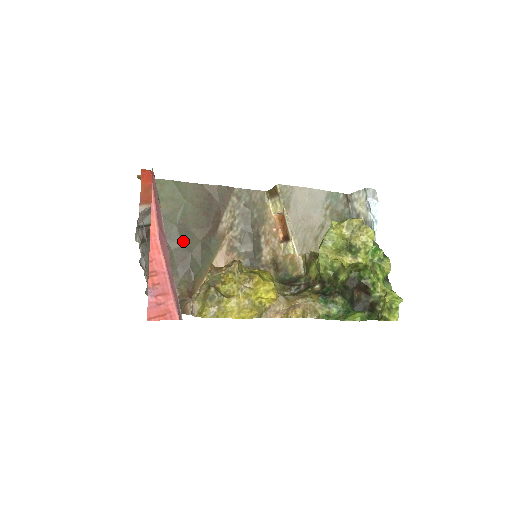
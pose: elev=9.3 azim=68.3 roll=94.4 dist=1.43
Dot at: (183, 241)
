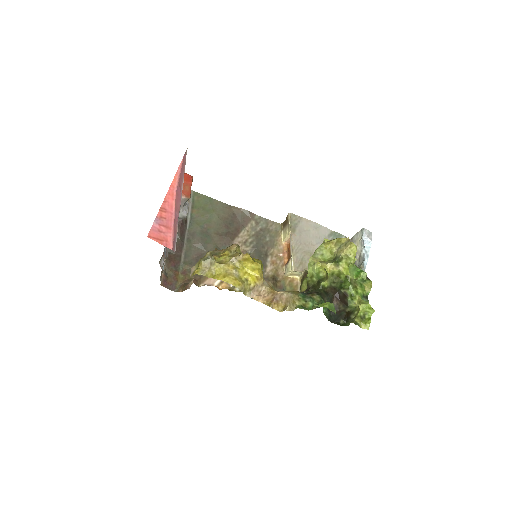
Dot at: (203, 240)
